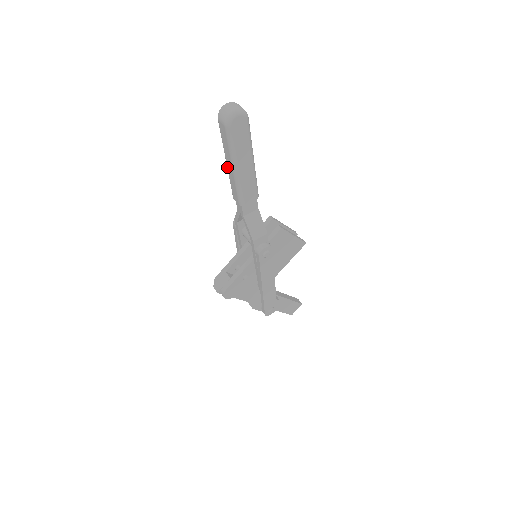
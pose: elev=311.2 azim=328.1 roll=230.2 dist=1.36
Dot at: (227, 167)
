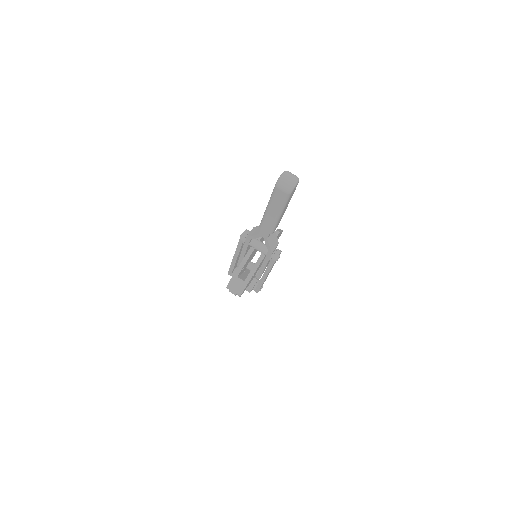
Dot at: (267, 213)
